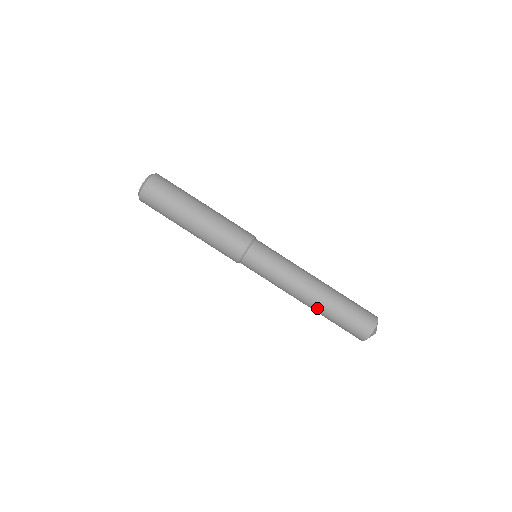
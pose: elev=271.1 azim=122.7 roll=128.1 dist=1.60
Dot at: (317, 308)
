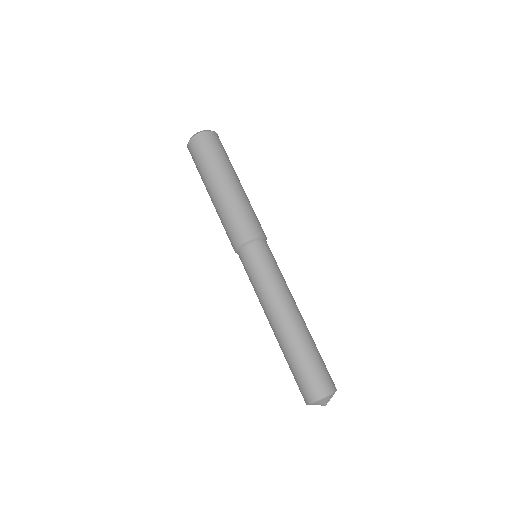
Dot at: (292, 334)
